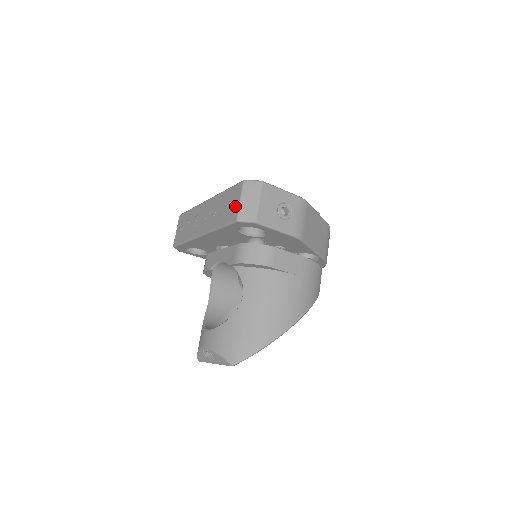
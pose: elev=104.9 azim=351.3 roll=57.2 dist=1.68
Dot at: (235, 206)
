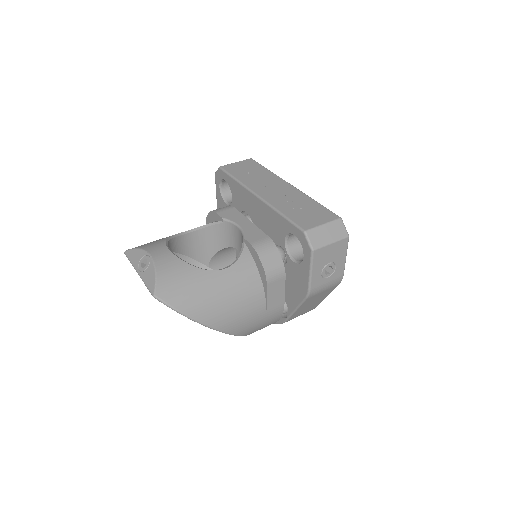
Dot at: (315, 222)
